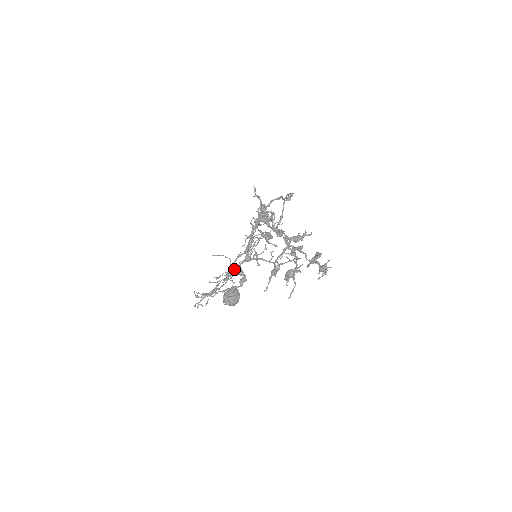
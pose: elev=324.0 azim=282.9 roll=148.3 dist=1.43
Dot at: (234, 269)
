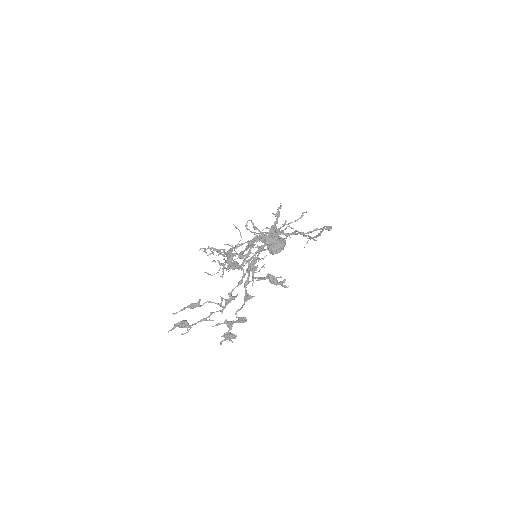
Dot at: (228, 254)
